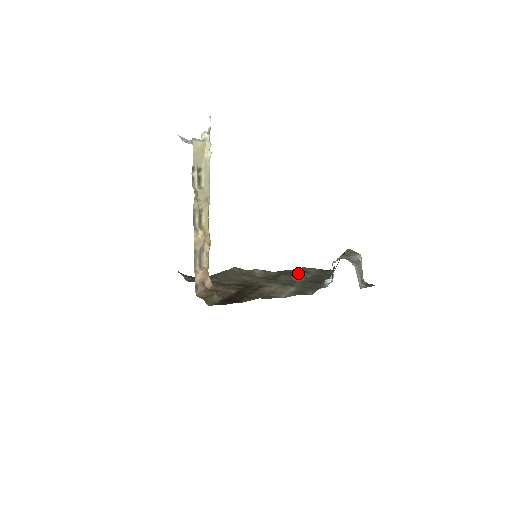
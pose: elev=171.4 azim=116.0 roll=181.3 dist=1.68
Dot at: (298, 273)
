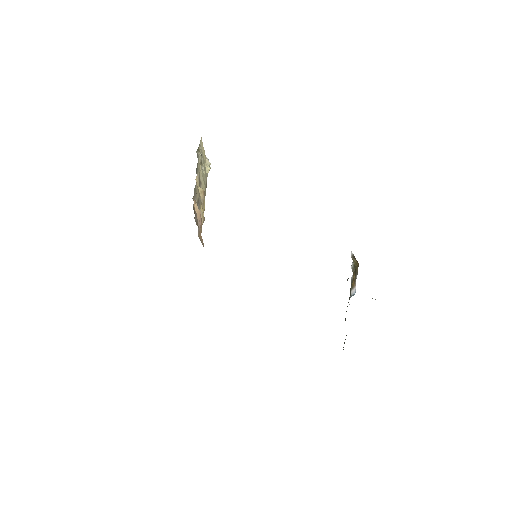
Dot at: occluded
